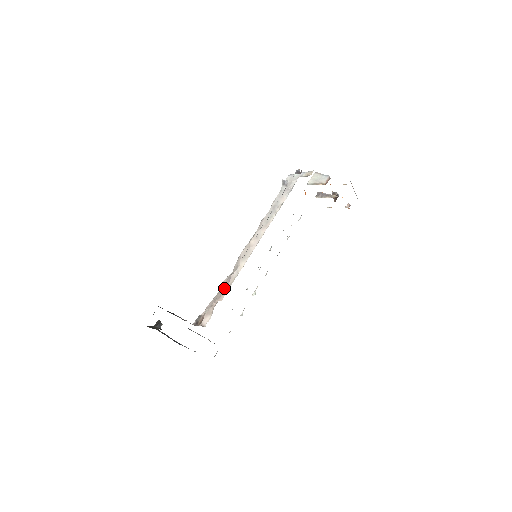
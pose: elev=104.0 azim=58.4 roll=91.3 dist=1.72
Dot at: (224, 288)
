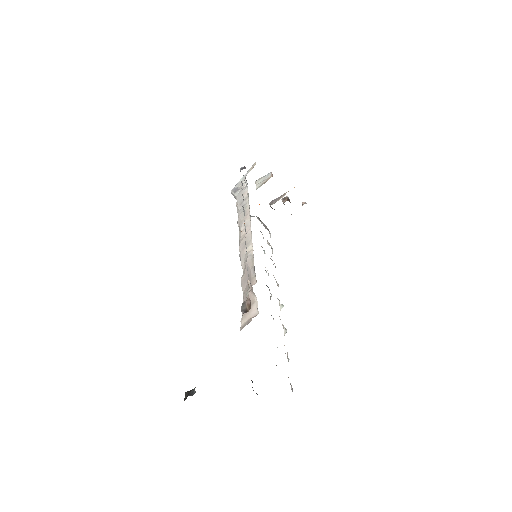
Dot at: (248, 279)
